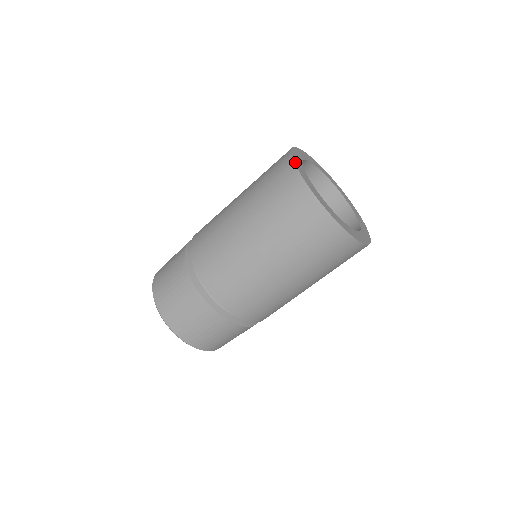
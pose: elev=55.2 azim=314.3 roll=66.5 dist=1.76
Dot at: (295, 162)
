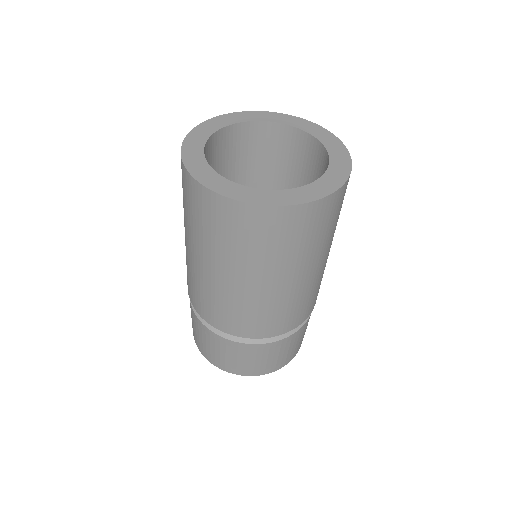
Dot at: (224, 194)
